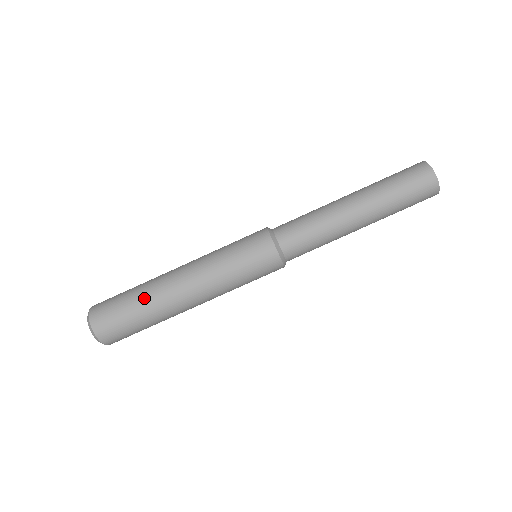
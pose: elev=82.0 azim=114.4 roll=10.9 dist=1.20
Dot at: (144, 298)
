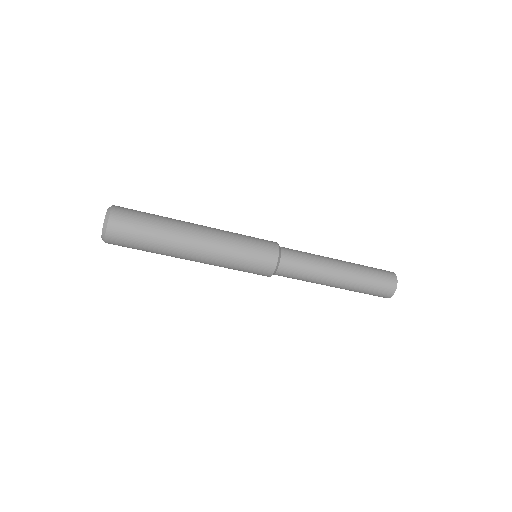
Dot at: (162, 236)
